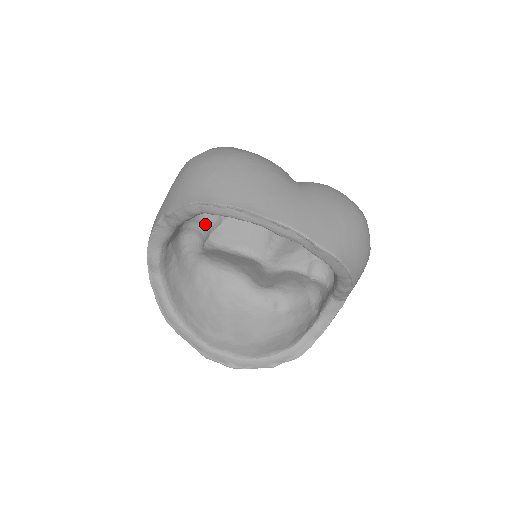
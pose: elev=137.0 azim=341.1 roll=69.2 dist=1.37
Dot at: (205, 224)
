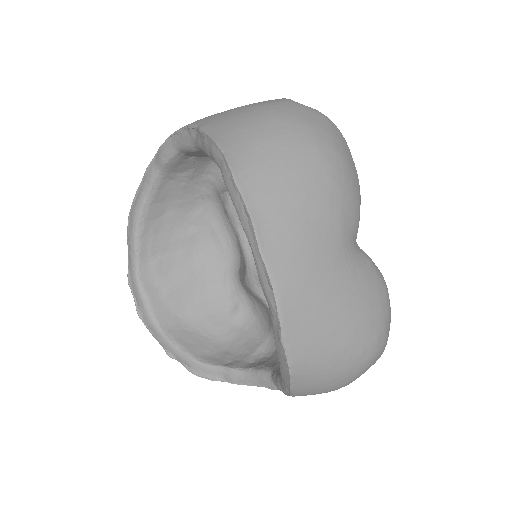
Dot at: occluded
